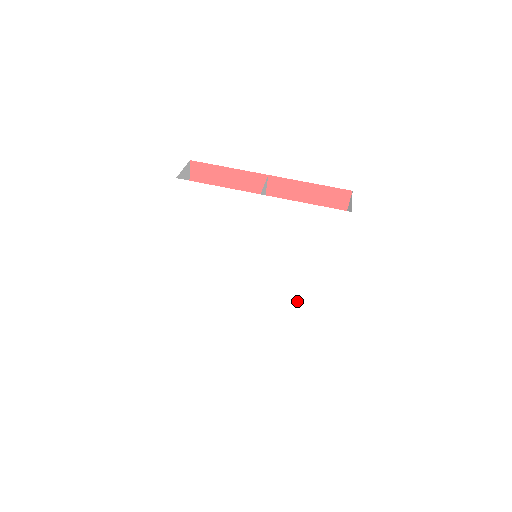
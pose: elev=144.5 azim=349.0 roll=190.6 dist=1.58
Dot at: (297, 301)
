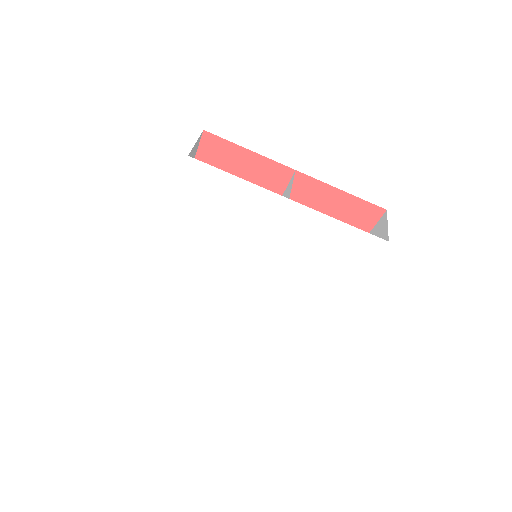
Dot at: (291, 314)
